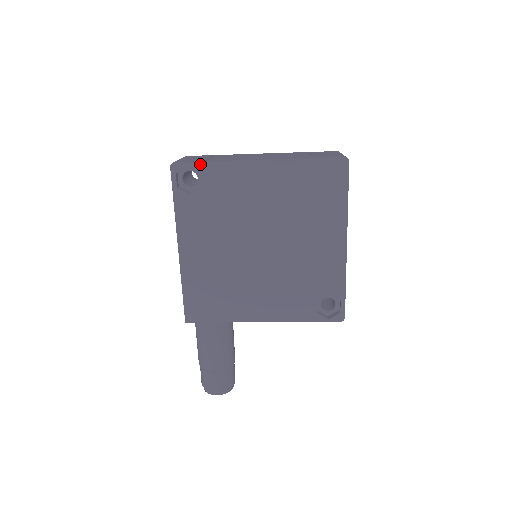
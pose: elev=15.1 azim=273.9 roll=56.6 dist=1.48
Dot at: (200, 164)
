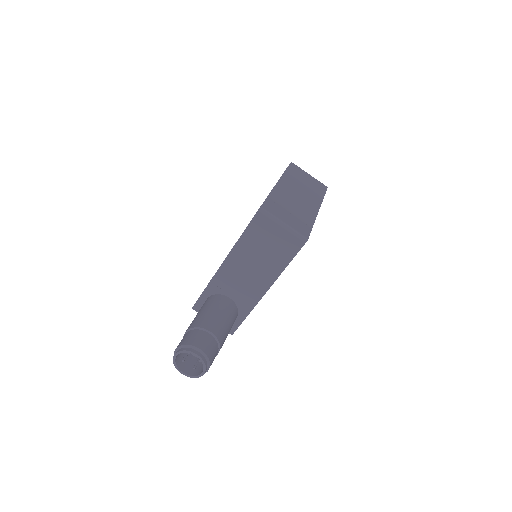
Dot at: occluded
